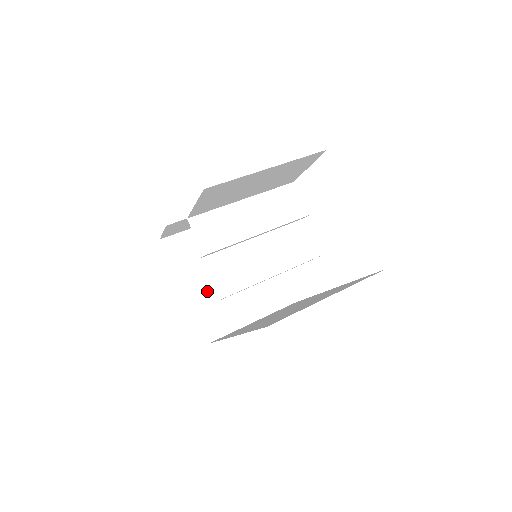
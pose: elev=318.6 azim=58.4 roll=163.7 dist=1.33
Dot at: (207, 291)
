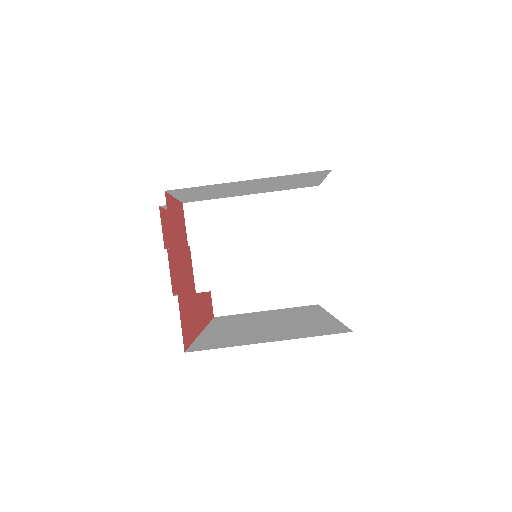
Dot at: occluded
